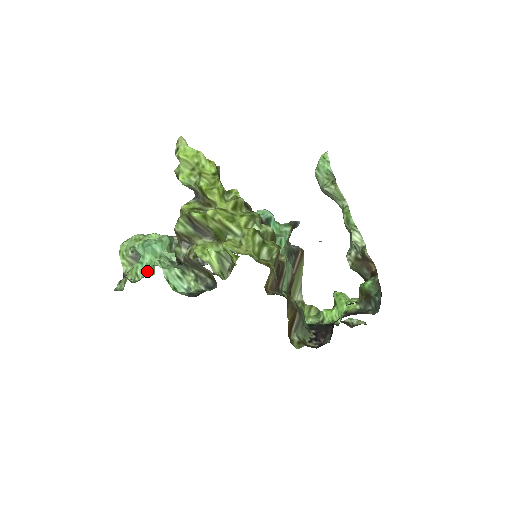
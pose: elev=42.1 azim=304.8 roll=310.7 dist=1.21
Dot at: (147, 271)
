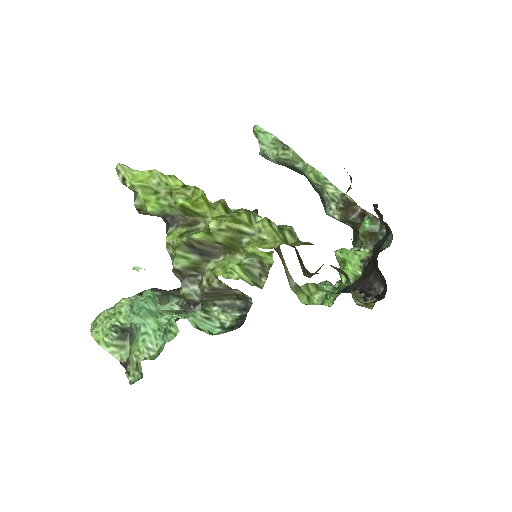
Dot at: (163, 336)
